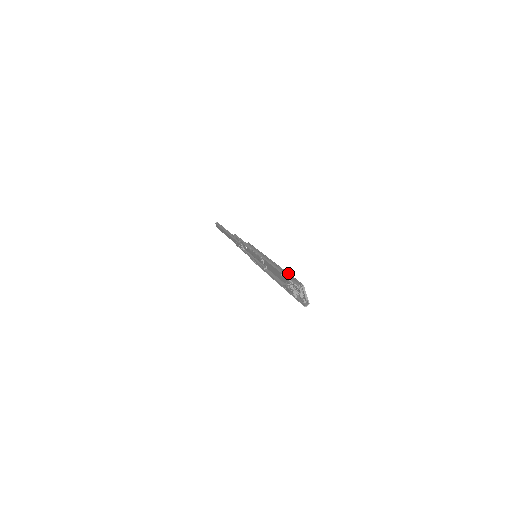
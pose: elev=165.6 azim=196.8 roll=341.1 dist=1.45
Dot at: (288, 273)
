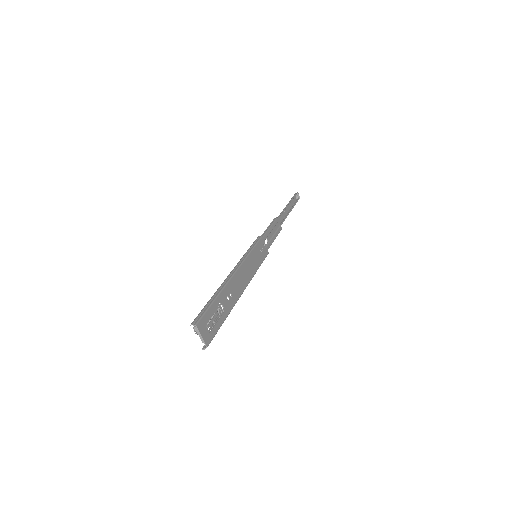
Dot at: (212, 300)
